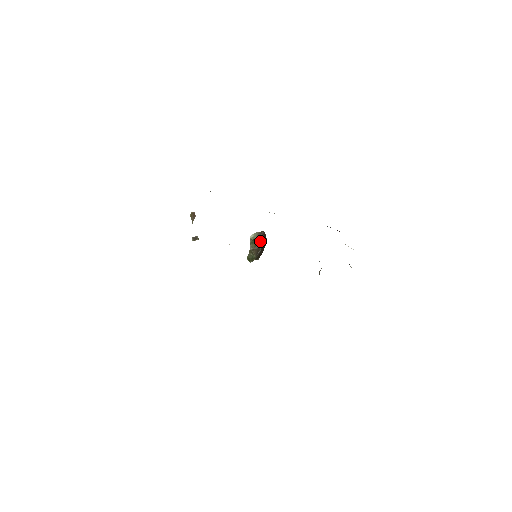
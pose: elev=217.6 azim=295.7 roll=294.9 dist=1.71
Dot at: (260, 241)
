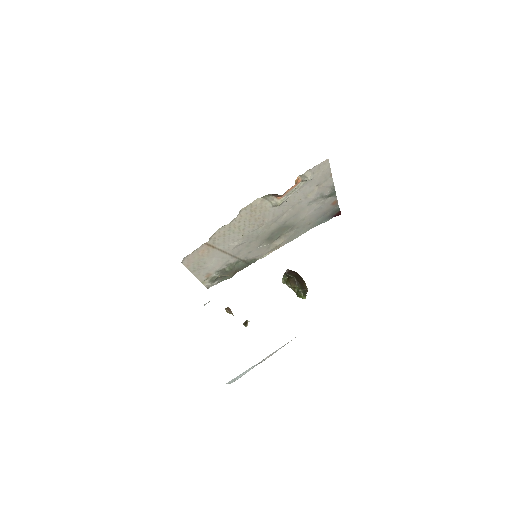
Dot at: (288, 275)
